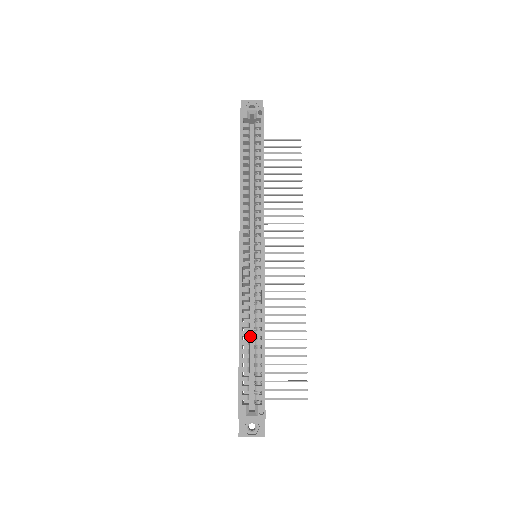
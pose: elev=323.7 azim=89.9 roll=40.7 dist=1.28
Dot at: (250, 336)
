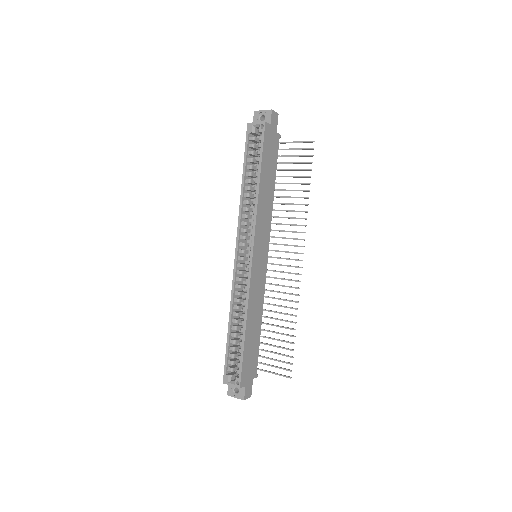
Dot at: occluded
